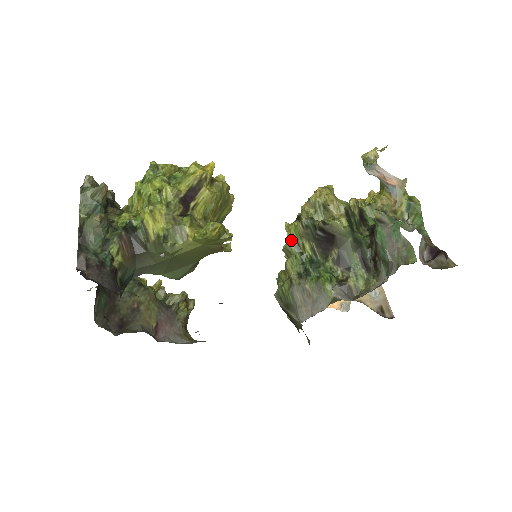
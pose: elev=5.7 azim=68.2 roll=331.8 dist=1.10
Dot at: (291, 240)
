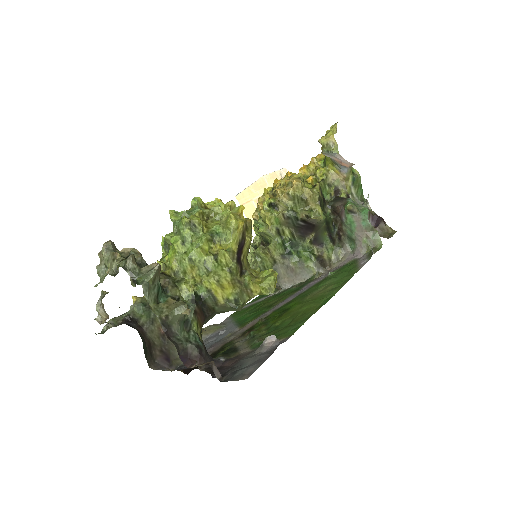
Dot at: (272, 228)
